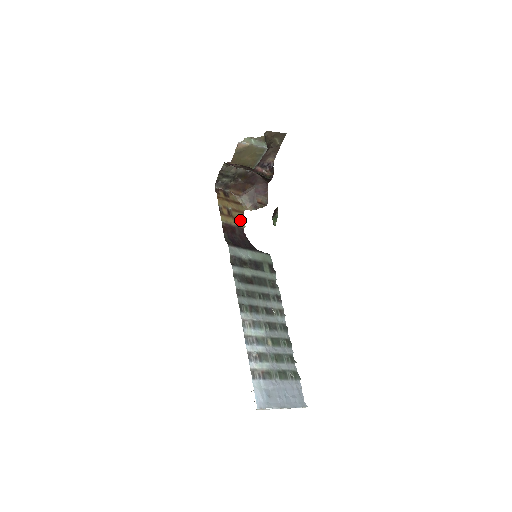
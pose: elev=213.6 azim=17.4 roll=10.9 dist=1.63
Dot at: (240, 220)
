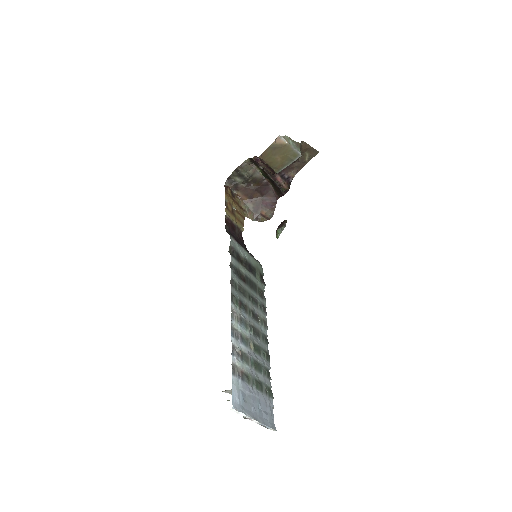
Dot at: (240, 223)
